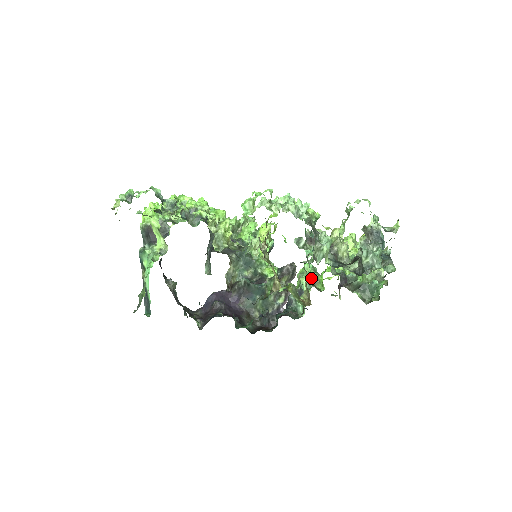
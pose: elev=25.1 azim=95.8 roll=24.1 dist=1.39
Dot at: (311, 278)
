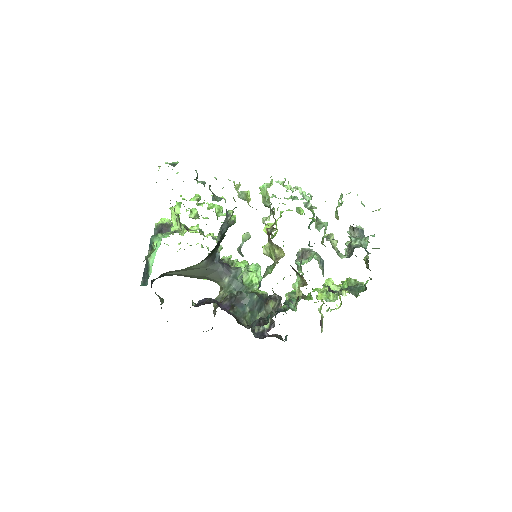
Dot at: occluded
